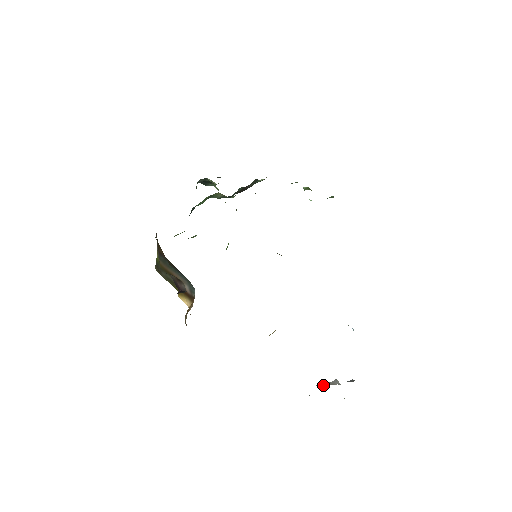
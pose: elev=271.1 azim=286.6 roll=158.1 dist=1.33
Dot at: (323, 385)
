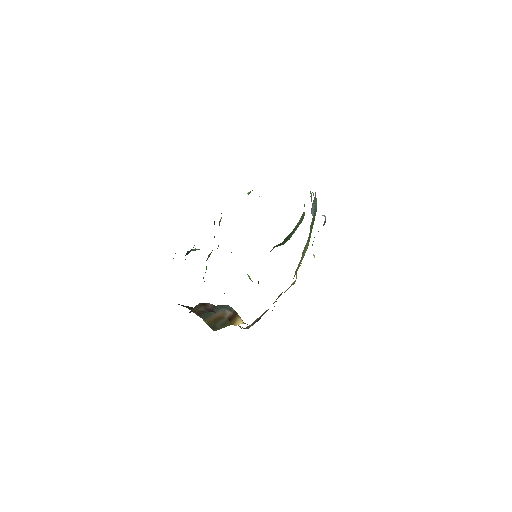
Dot at: occluded
